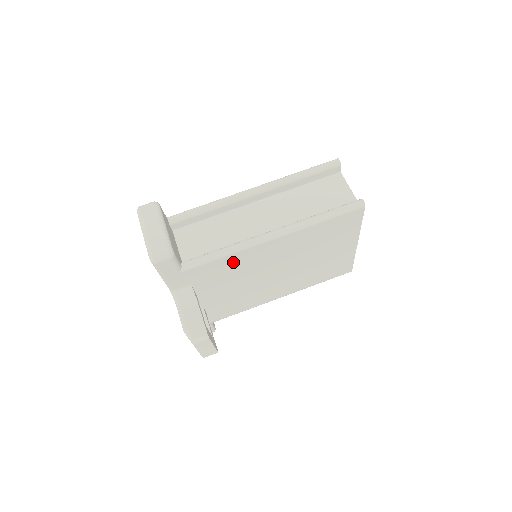
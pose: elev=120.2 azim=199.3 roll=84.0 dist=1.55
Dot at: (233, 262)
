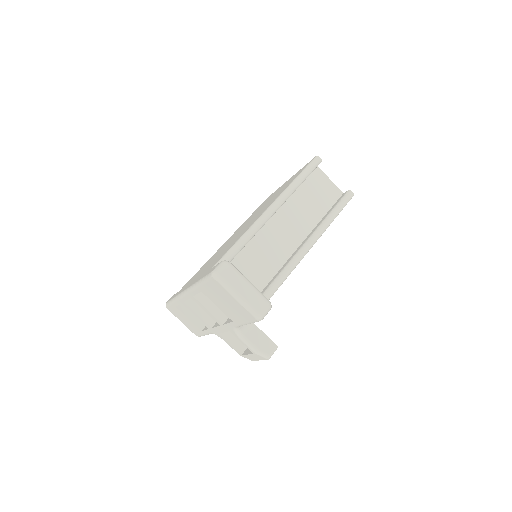
Dot at: occluded
